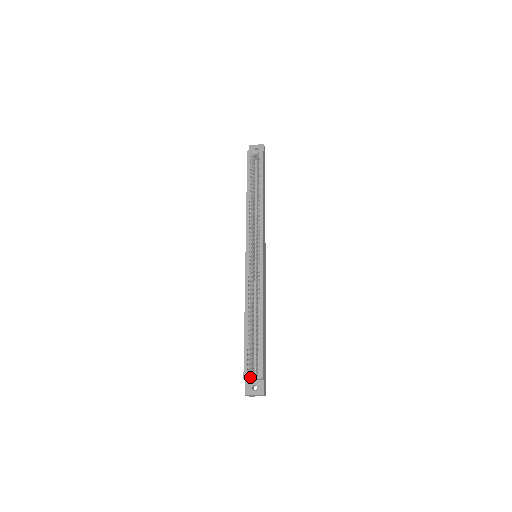
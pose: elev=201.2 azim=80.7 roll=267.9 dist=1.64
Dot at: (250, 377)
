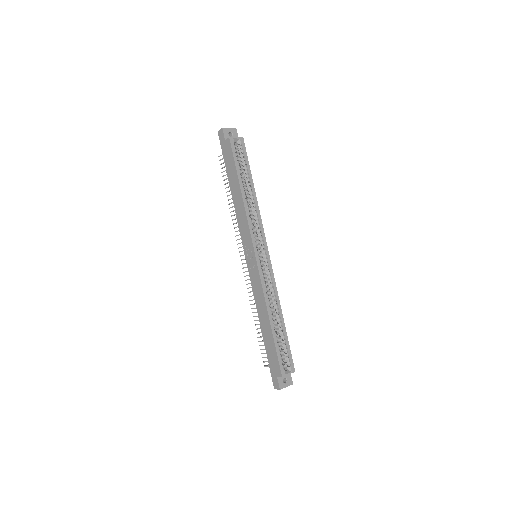
Dot at: (287, 374)
